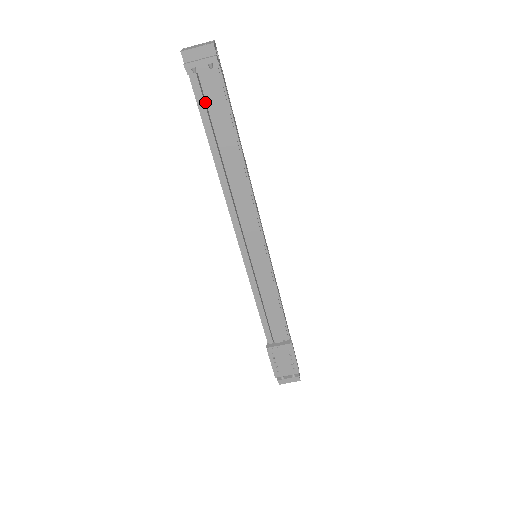
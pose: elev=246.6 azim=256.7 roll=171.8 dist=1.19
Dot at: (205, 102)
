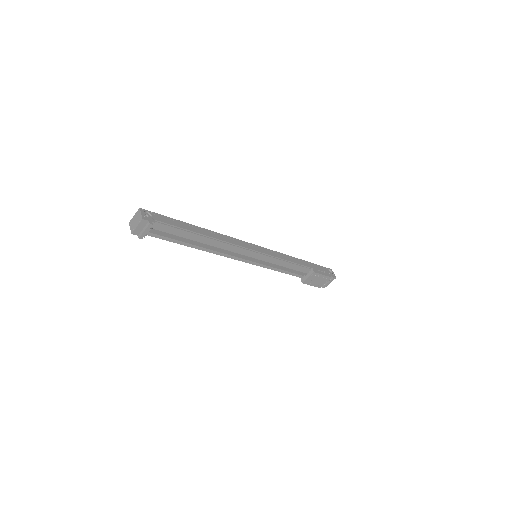
Dot at: (163, 233)
